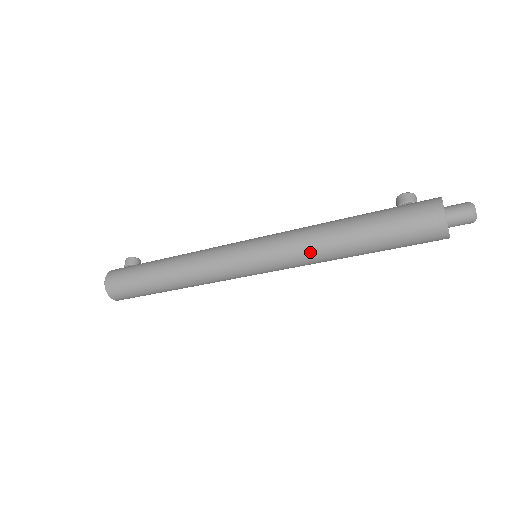
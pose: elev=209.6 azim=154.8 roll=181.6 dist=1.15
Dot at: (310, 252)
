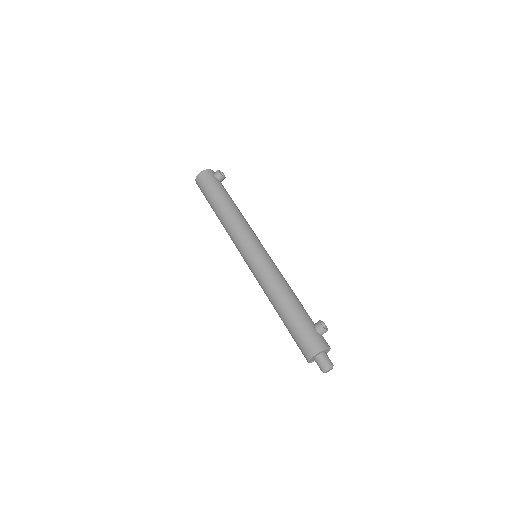
Dot at: (265, 292)
